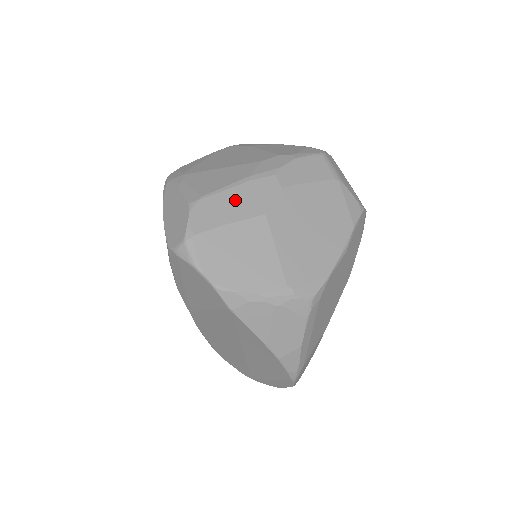
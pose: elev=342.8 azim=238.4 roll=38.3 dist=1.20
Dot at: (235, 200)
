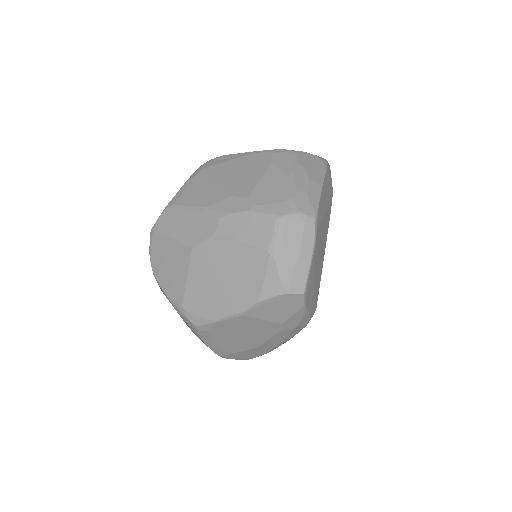
Dot at: (185, 222)
